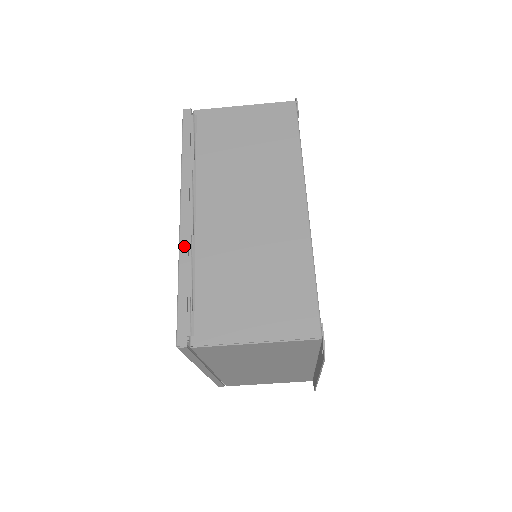
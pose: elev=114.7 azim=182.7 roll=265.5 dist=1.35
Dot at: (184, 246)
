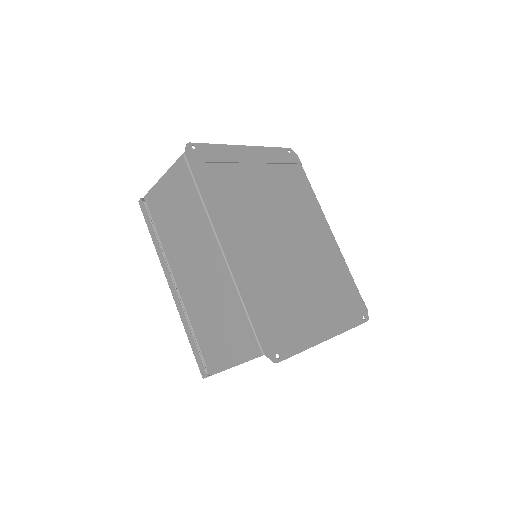
Dot at: (179, 310)
